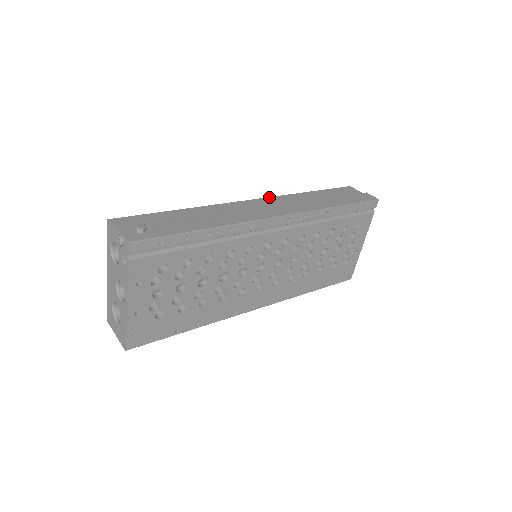
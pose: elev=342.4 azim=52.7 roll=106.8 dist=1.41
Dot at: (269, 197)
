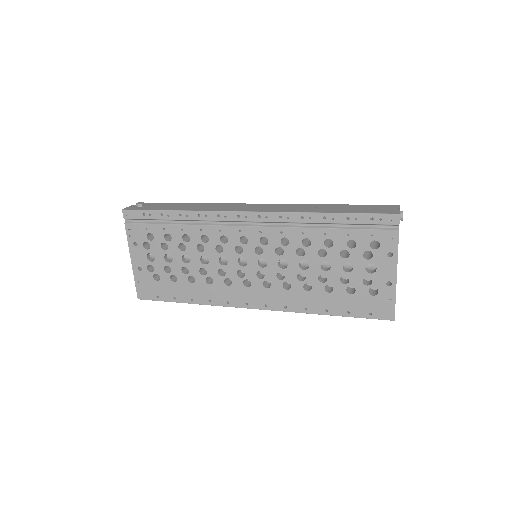
Dot at: (279, 204)
